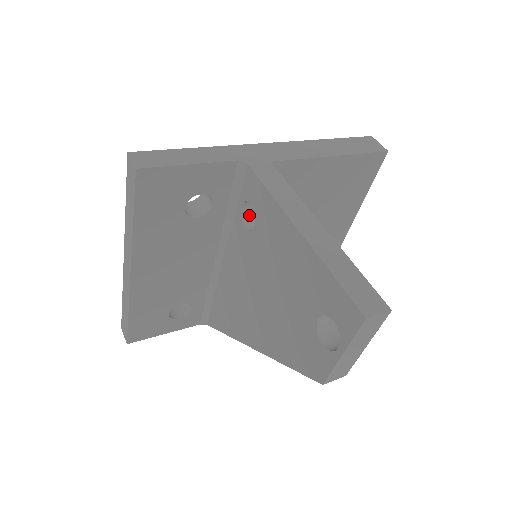
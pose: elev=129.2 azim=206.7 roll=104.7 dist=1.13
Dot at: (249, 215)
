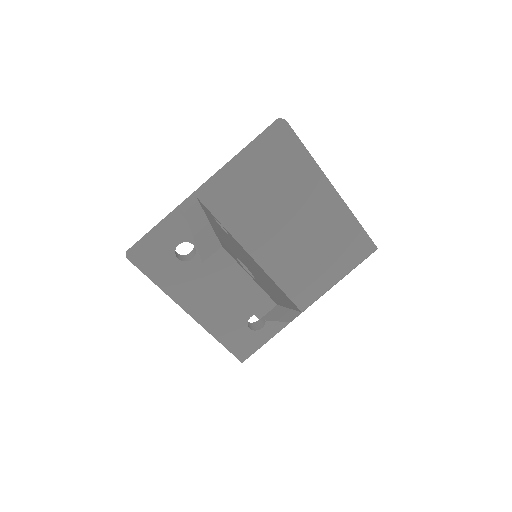
Dot at: occluded
